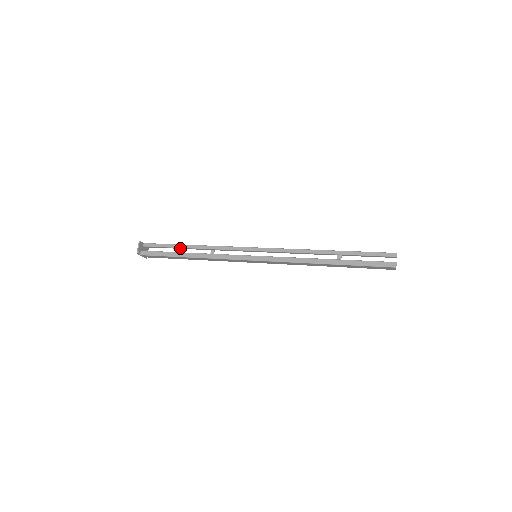
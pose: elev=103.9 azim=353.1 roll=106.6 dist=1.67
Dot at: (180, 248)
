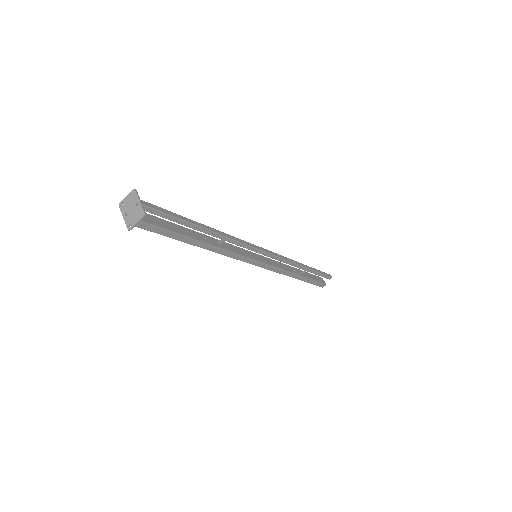
Dot at: (189, 226)
